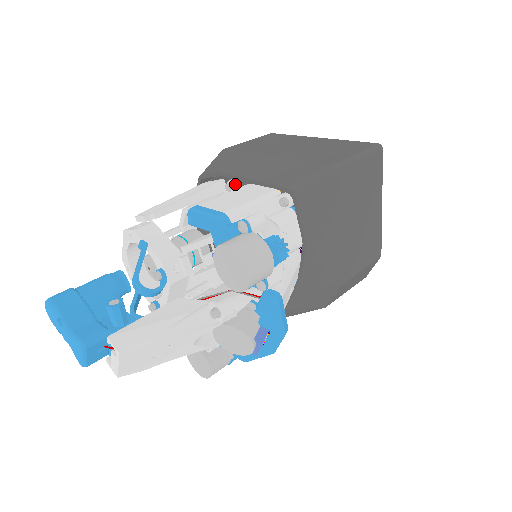
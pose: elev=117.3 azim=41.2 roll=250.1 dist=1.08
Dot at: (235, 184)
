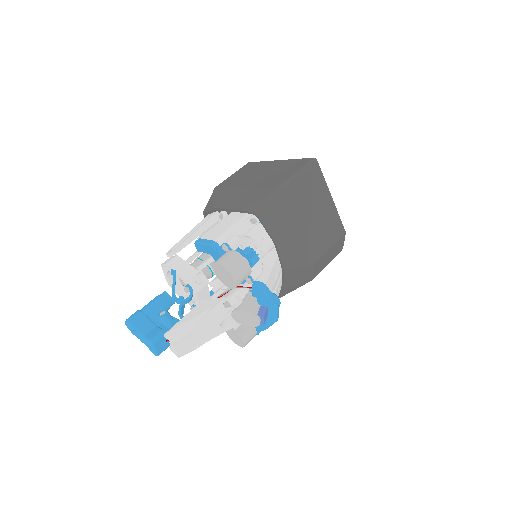
Dot at: (224, 214)
